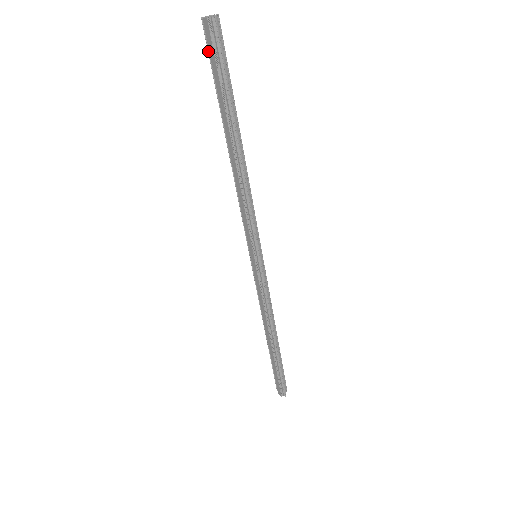
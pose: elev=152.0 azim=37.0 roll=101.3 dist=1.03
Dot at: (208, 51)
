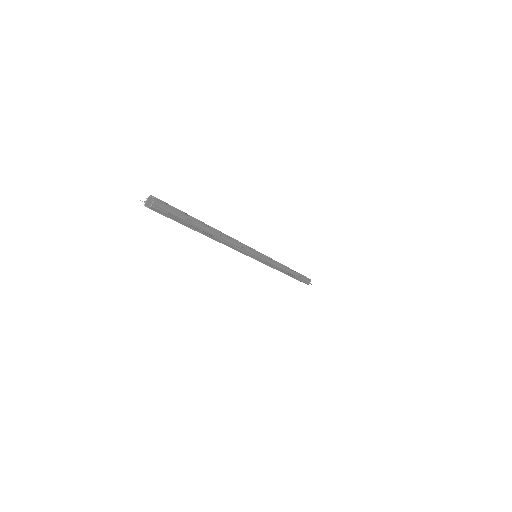
Dot at: occluded
